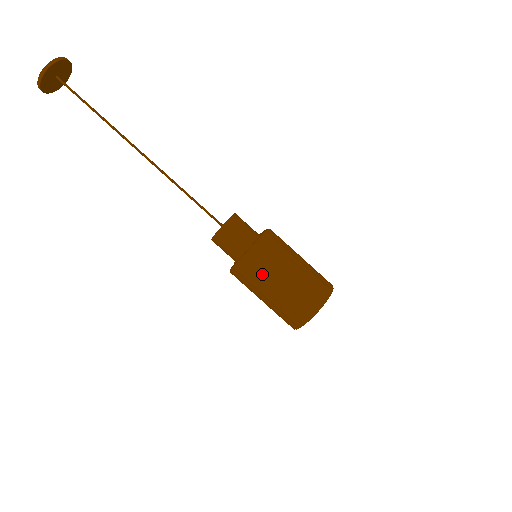
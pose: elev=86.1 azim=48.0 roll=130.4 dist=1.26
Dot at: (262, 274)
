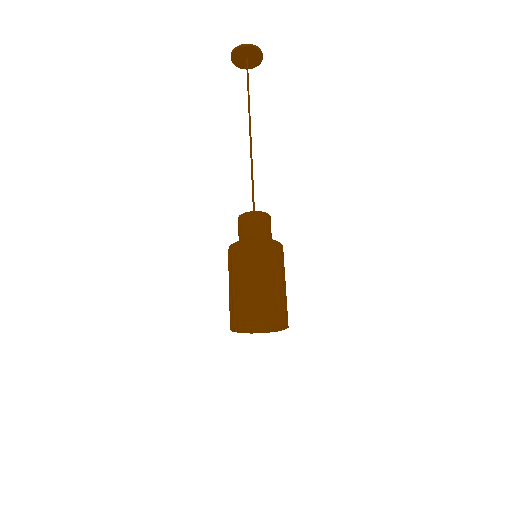
Dot at: (259, 260)
